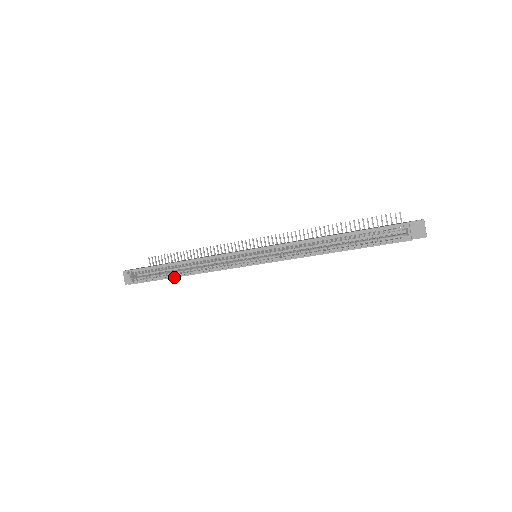
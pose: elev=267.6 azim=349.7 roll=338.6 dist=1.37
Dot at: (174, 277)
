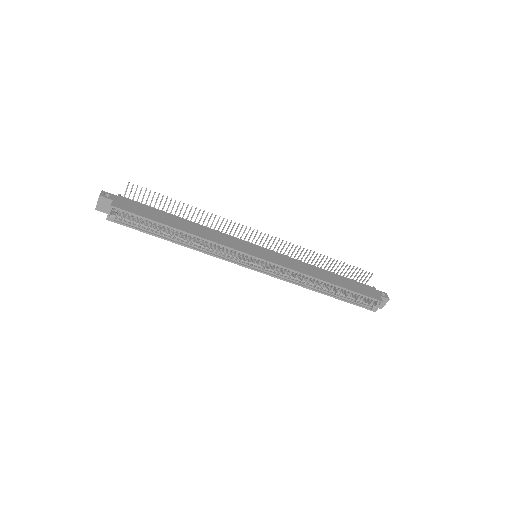
Dot at: occluded
